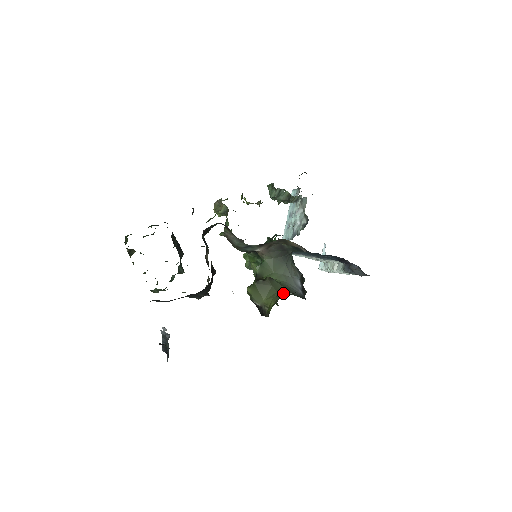
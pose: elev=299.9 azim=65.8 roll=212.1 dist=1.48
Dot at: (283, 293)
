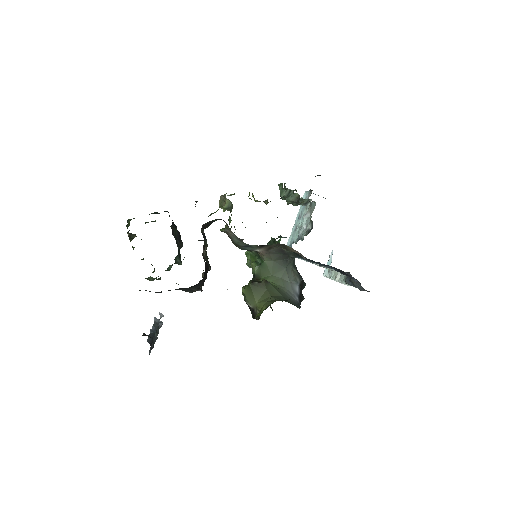
Dot at: (276, 298)
